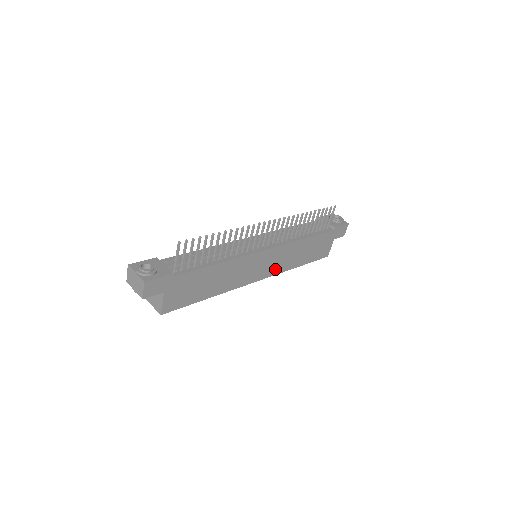
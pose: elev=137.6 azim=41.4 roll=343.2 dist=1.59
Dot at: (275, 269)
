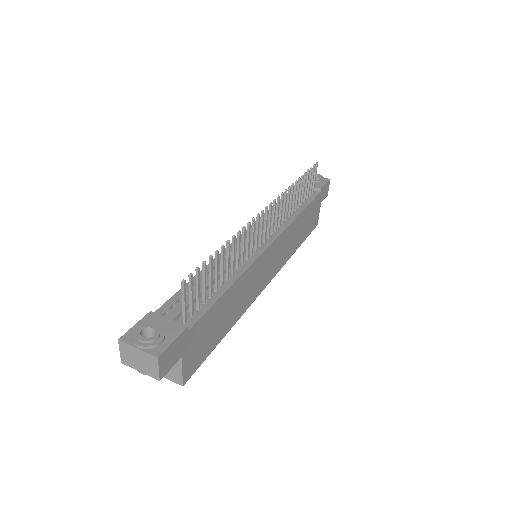
Dot at: (279, 263)
